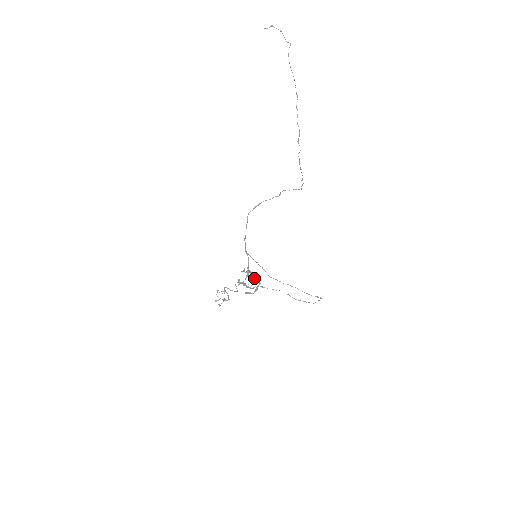
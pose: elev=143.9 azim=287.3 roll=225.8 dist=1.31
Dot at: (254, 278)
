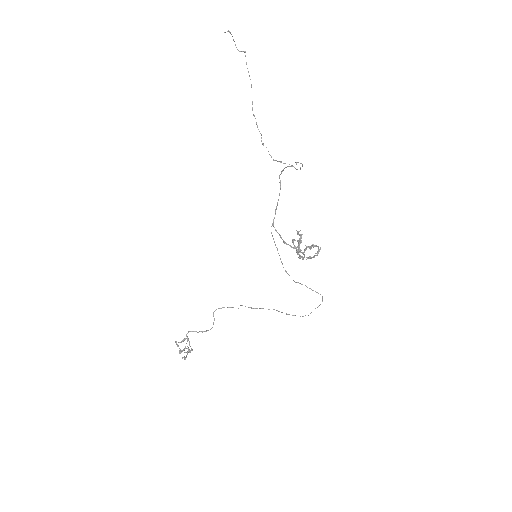
Dot at: occluded
